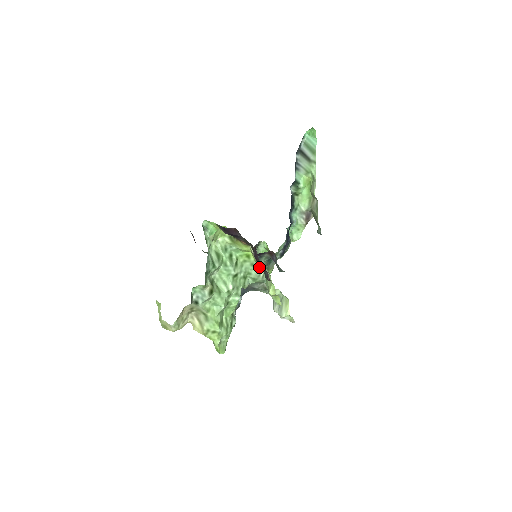
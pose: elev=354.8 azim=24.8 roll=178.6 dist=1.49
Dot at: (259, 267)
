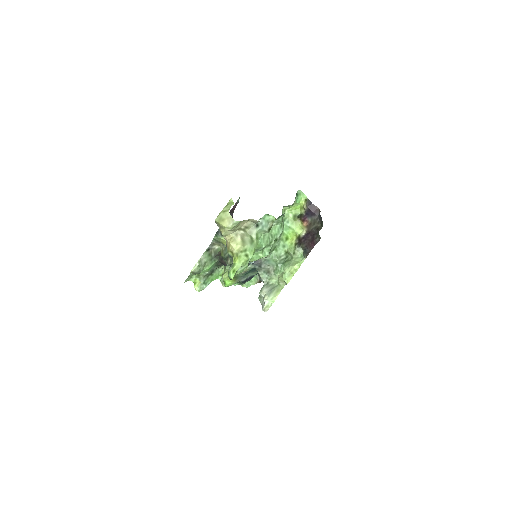
Dot at: (299, 246)
